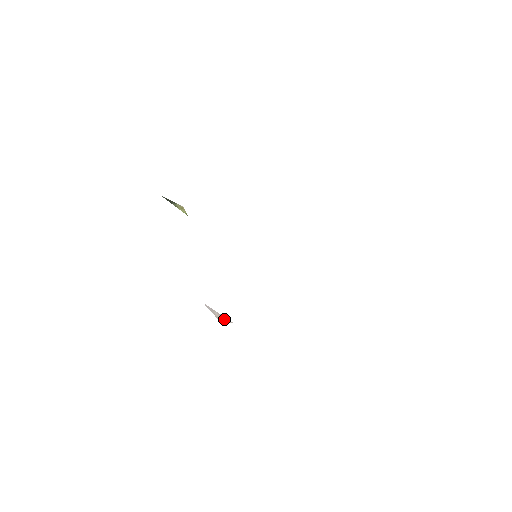
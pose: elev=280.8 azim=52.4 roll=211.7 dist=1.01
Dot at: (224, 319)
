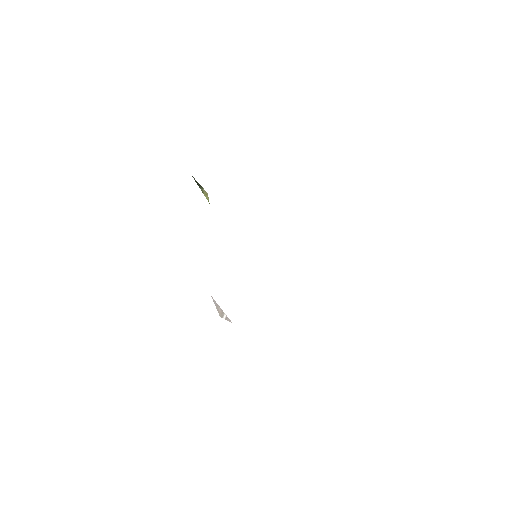
Dot at: (225, 317)
